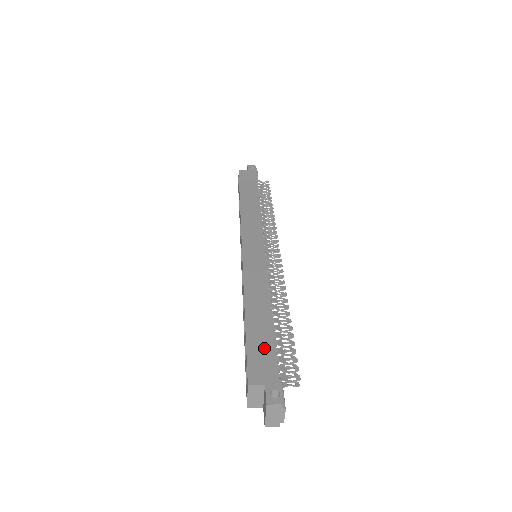
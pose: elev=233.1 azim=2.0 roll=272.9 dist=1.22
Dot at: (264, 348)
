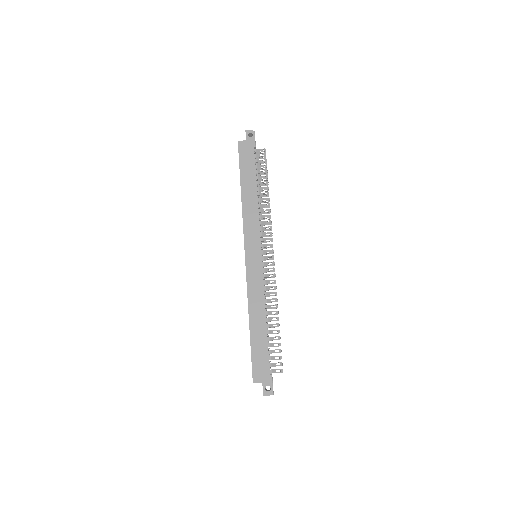
Dot at: (262, 356)
